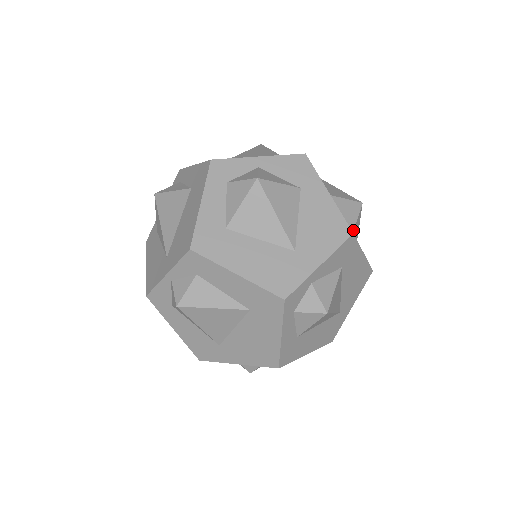
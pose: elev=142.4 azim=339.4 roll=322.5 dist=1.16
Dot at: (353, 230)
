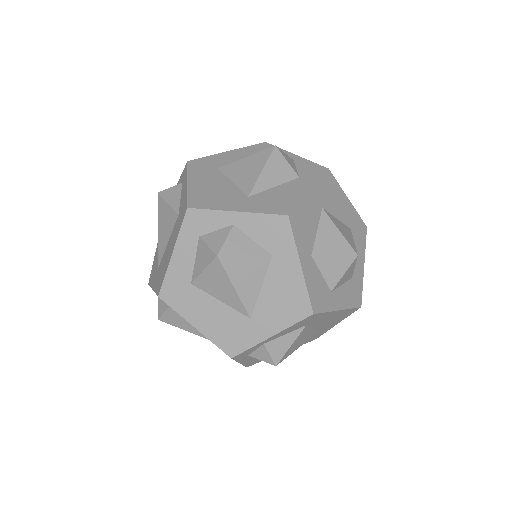
Dot at: (333, 287)
